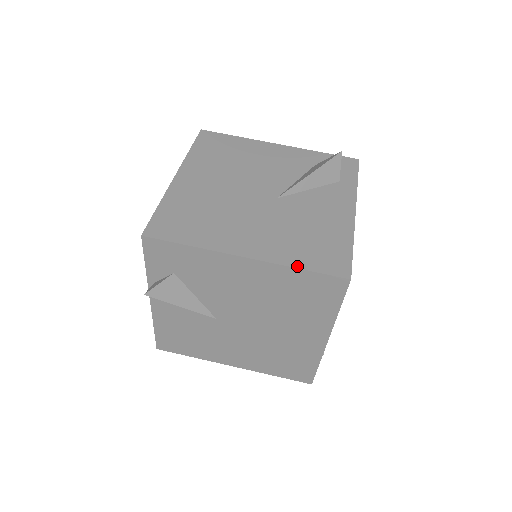
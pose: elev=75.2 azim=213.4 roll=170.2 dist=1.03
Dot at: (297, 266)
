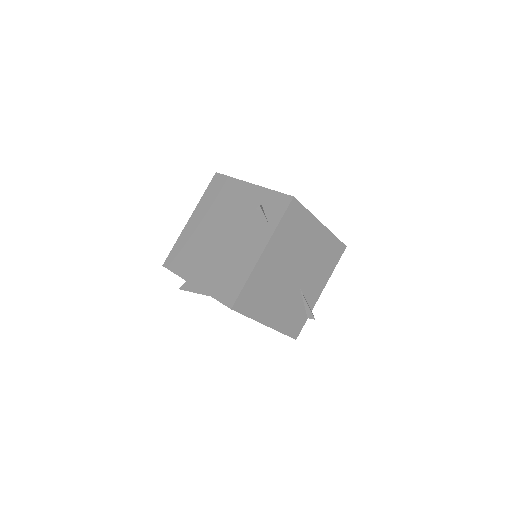
Dot at: (212, 295)
